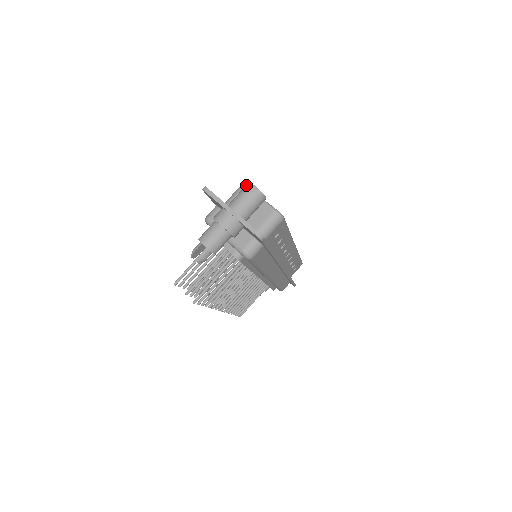
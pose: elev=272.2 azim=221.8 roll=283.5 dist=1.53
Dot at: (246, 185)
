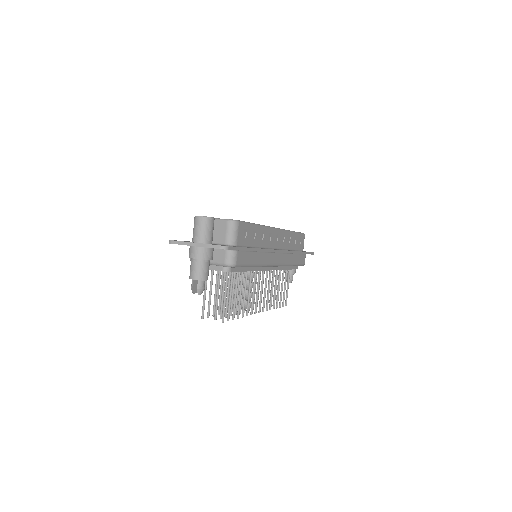
Dot at: (194, 219)
